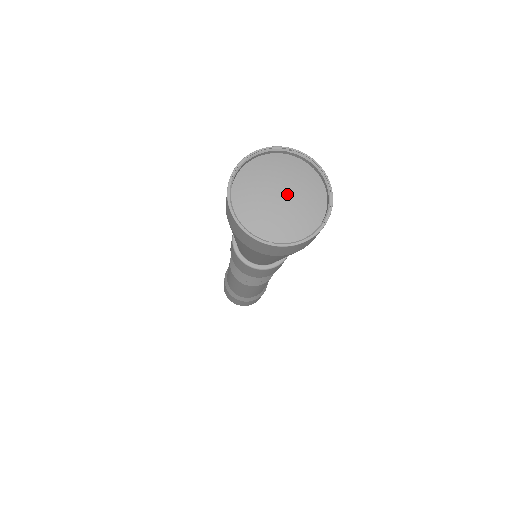
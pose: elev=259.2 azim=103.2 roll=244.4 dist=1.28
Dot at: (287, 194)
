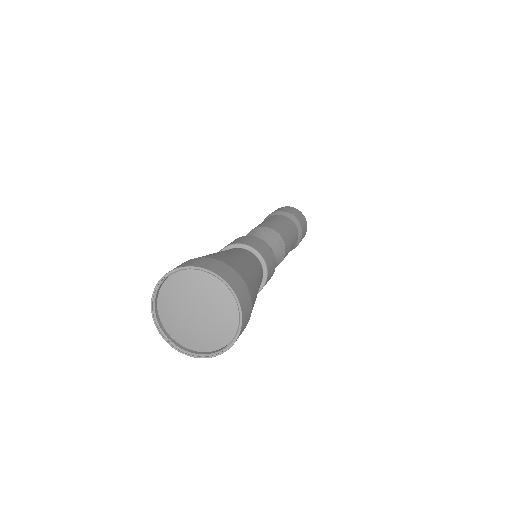
Dot at: (202, 315)
